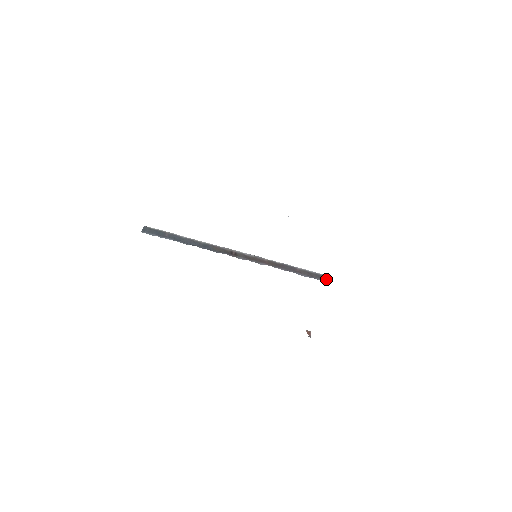
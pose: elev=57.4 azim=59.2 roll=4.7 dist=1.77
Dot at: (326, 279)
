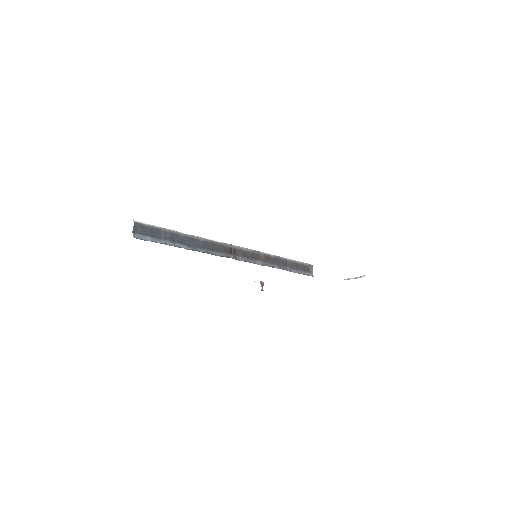
Dot at: (309, 270)
